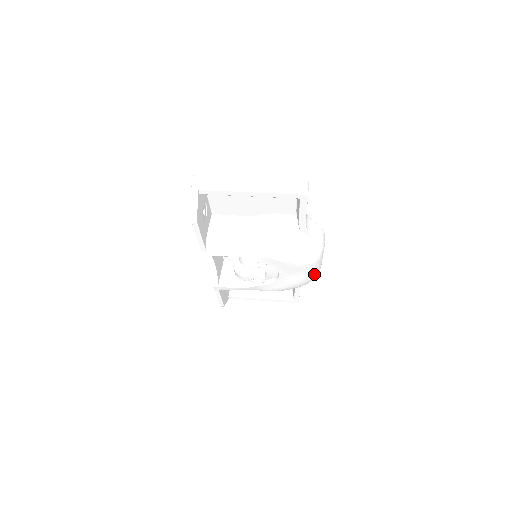
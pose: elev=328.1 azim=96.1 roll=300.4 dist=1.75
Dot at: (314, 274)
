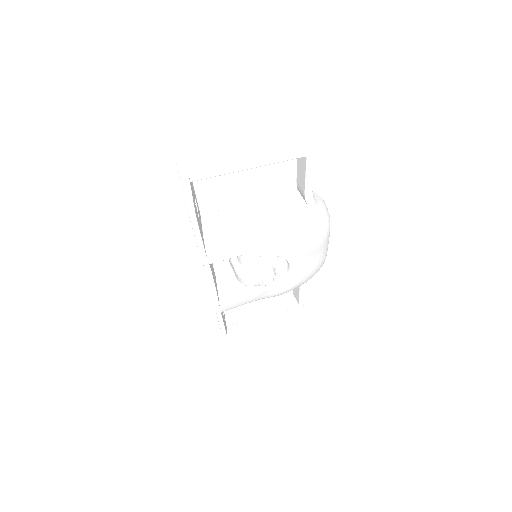
Dot at: (324, 258)
